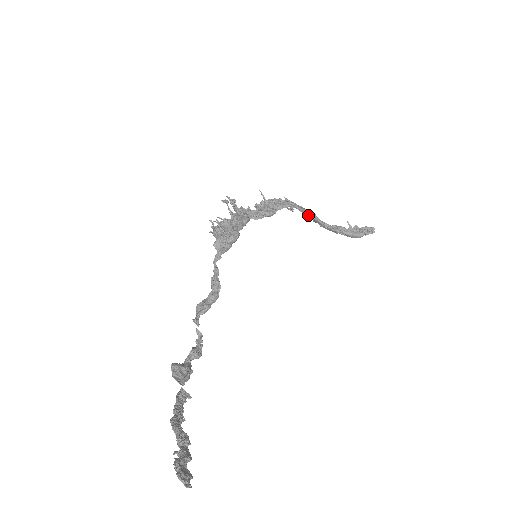
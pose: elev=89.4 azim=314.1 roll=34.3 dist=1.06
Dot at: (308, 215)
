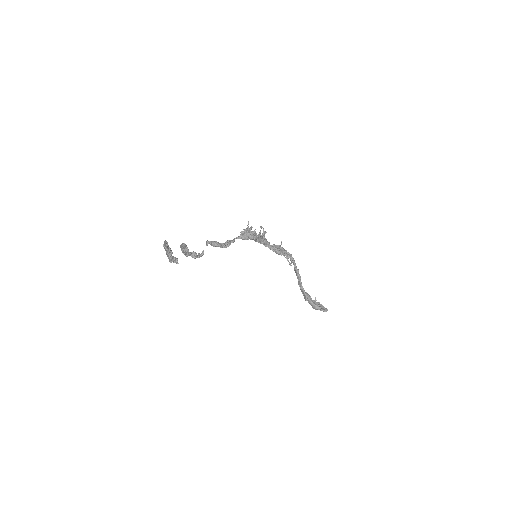
Dot at: (297, 272)
